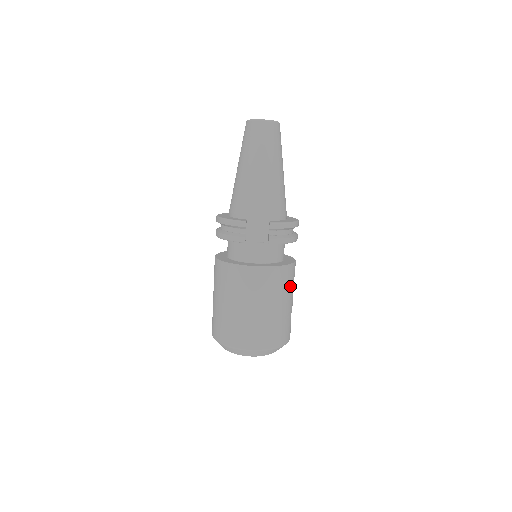
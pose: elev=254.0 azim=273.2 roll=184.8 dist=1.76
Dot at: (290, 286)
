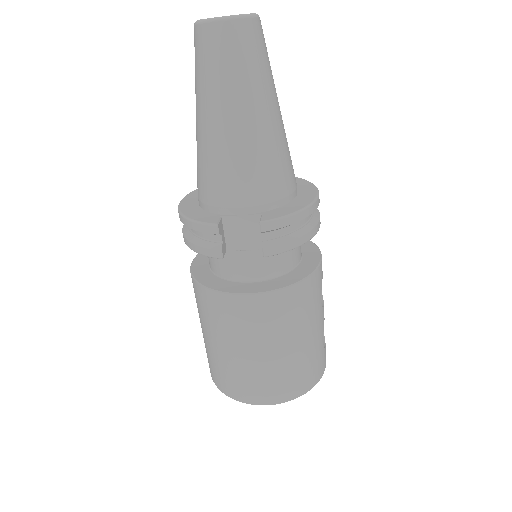
Dot at: (314, 305)
